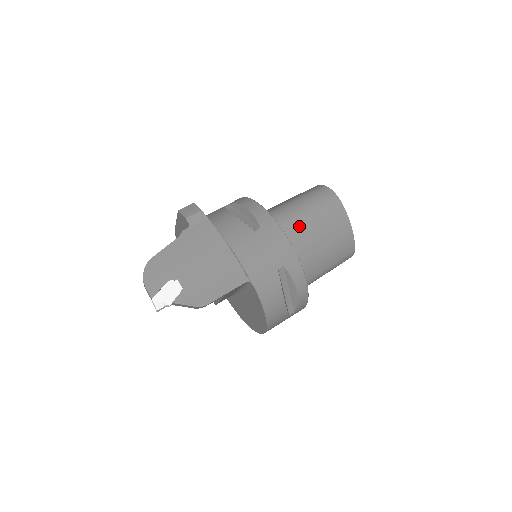
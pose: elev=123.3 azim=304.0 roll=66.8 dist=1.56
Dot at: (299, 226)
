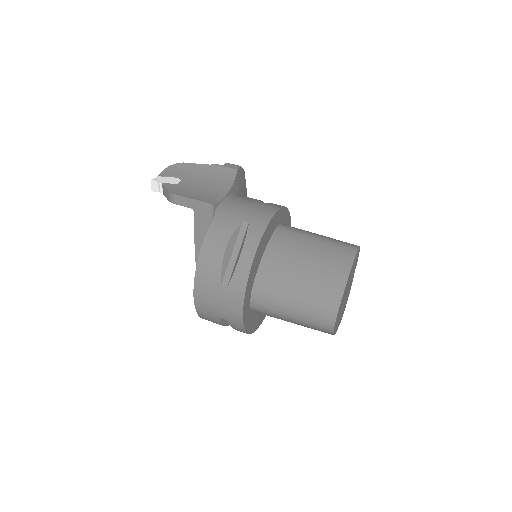
Dot at: (300, 237)
